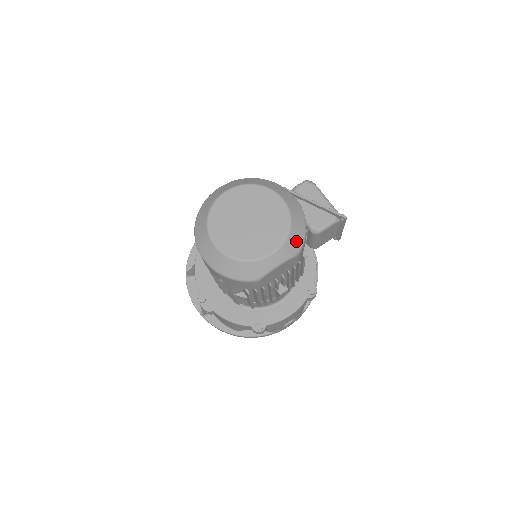
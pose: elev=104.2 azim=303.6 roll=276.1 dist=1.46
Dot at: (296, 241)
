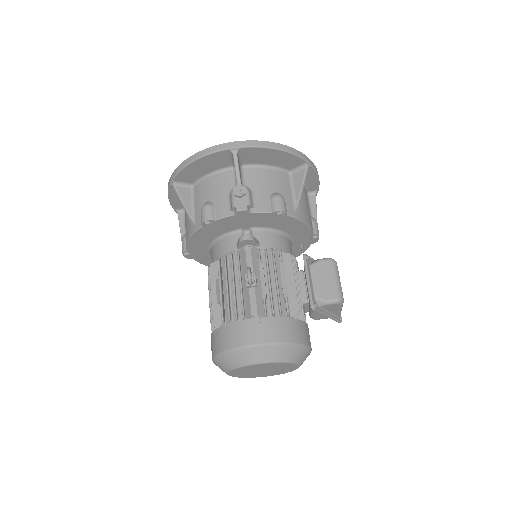
Dot at: occluded
